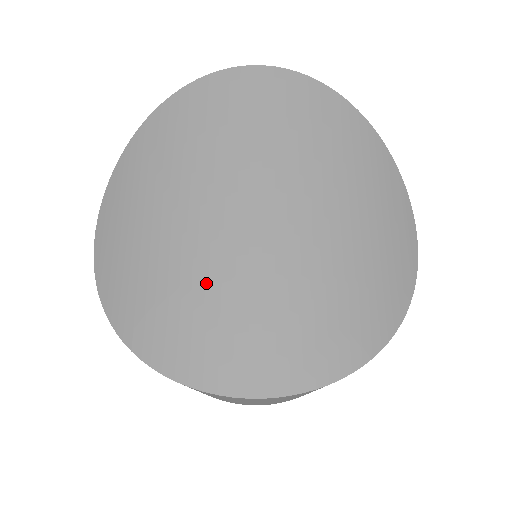
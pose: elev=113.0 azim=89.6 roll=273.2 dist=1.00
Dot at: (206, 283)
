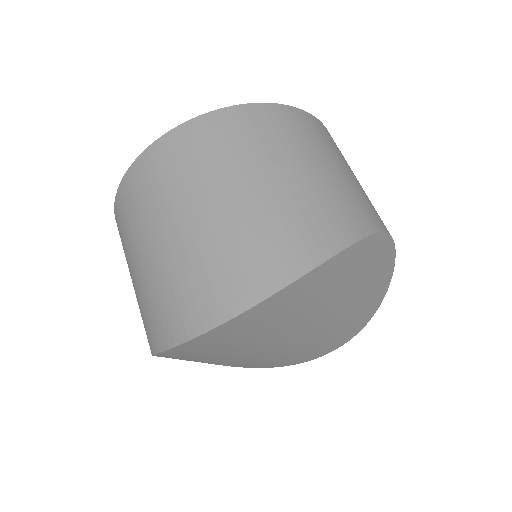
Dot at: (282, 358)
